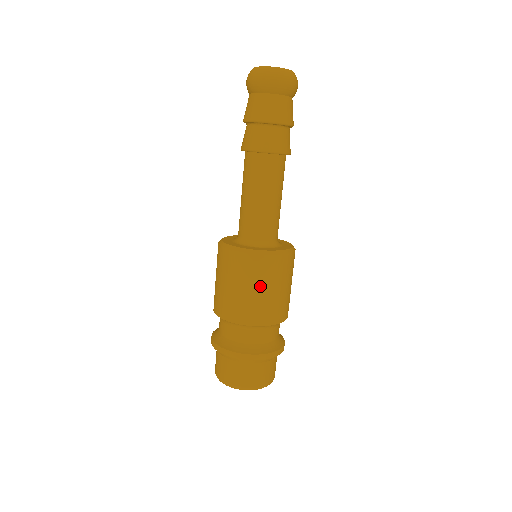
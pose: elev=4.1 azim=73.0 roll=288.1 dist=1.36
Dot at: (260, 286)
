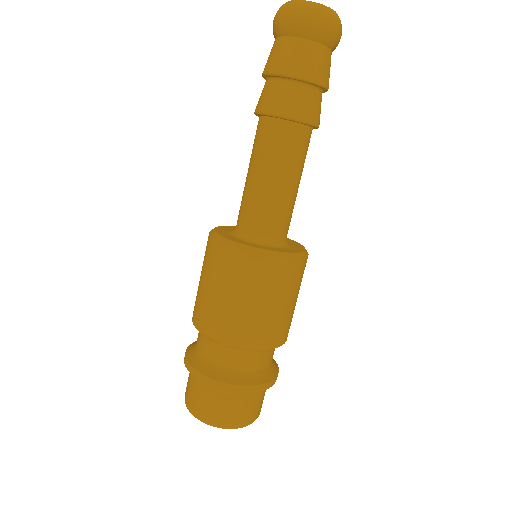
Dot at: (211, 282)
